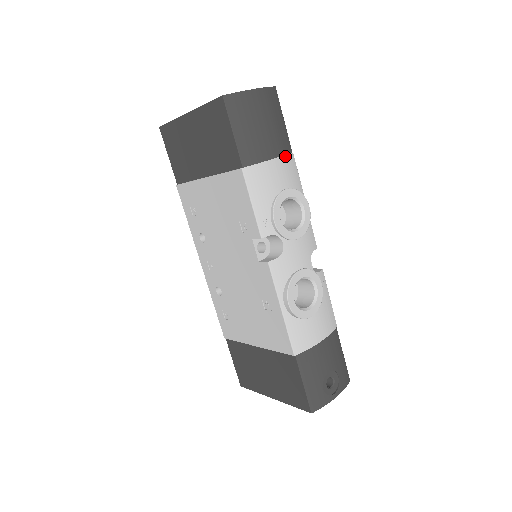
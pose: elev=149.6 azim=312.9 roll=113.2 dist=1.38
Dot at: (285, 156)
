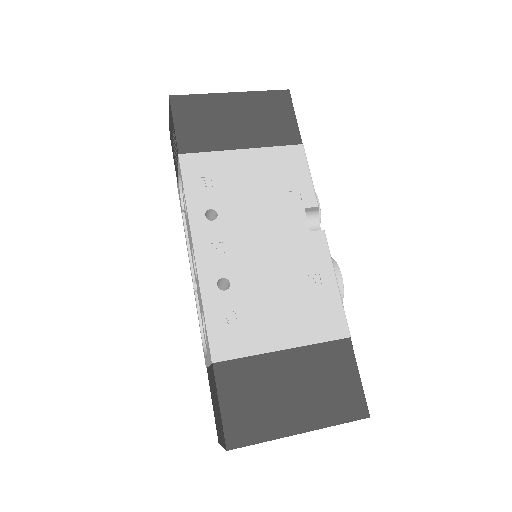
Dot at: occluded
